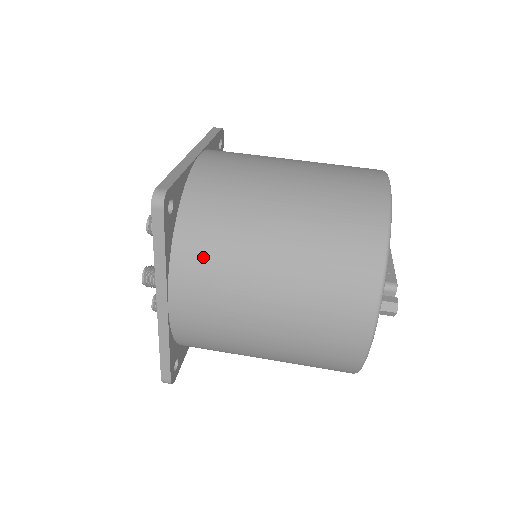
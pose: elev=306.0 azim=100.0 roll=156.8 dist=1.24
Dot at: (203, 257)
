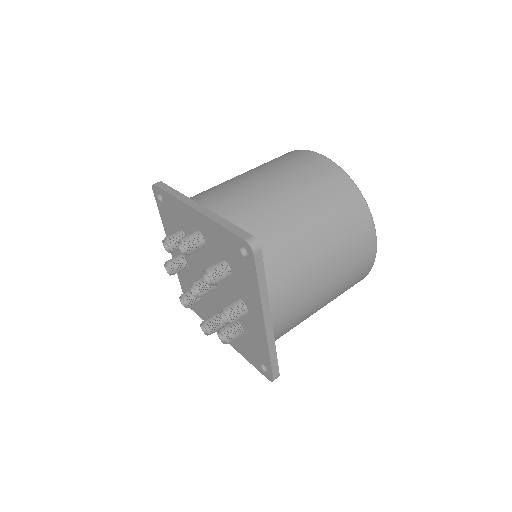
Dot at: (280, 268)
